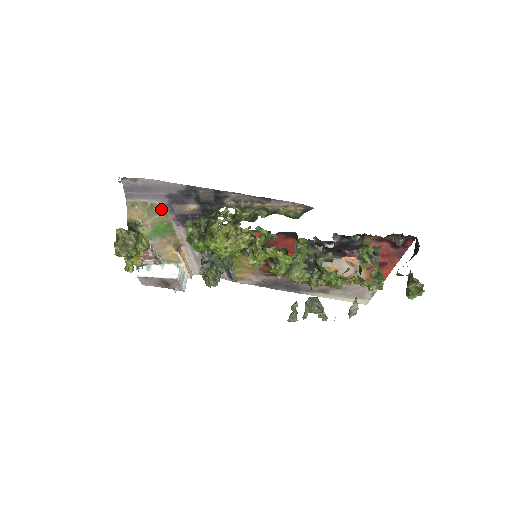
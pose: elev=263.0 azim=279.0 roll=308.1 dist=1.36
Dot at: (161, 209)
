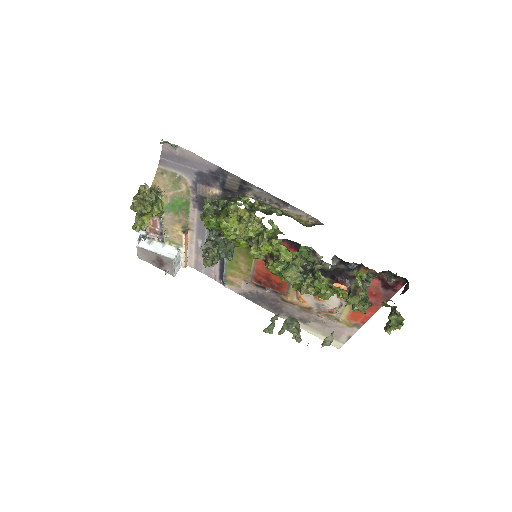
Dot at: (186, 185)
